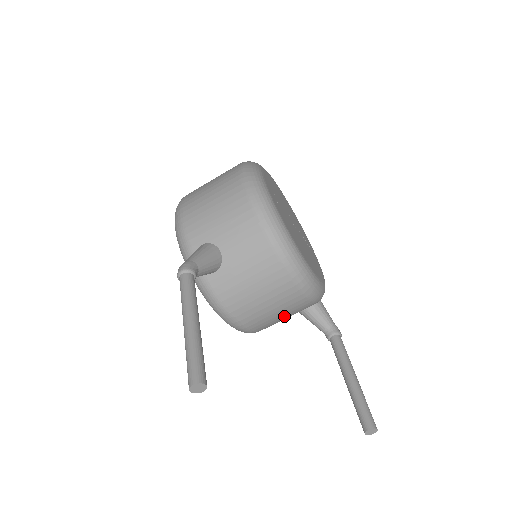
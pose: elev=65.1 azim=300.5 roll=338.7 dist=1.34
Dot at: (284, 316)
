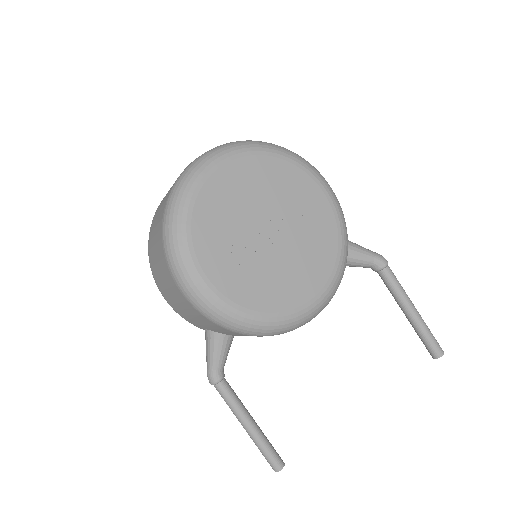
Dot at: occluded
